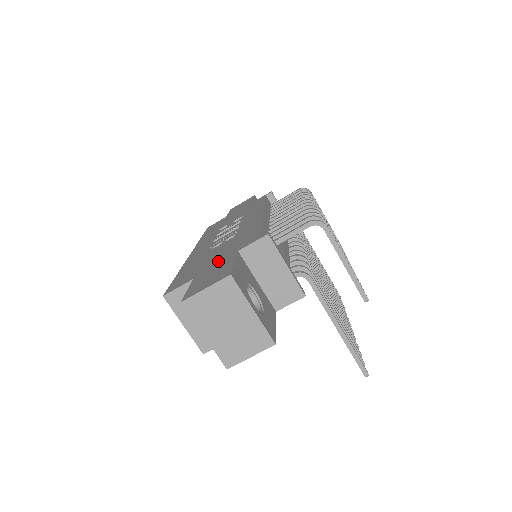
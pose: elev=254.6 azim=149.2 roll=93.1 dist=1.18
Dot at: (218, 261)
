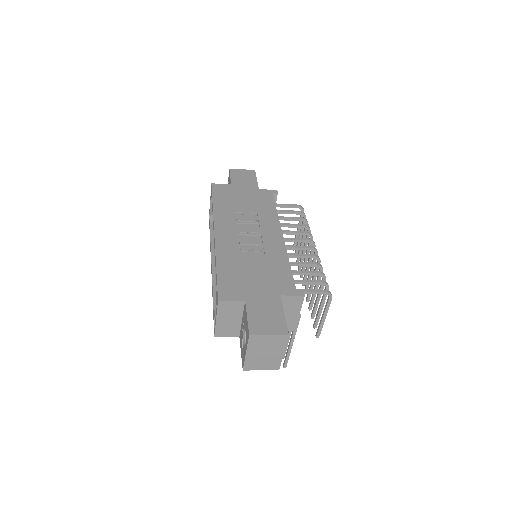
Dot at: (264, 294)
